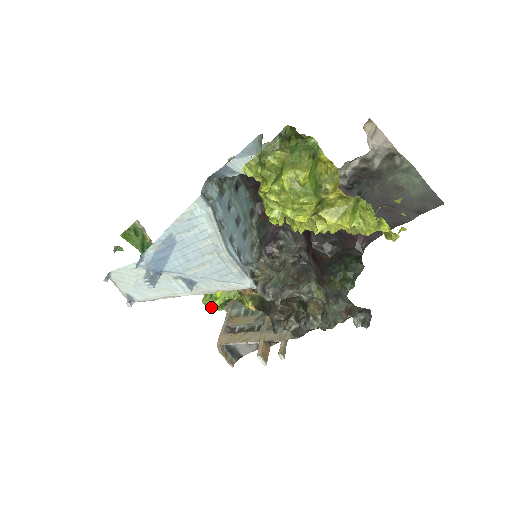
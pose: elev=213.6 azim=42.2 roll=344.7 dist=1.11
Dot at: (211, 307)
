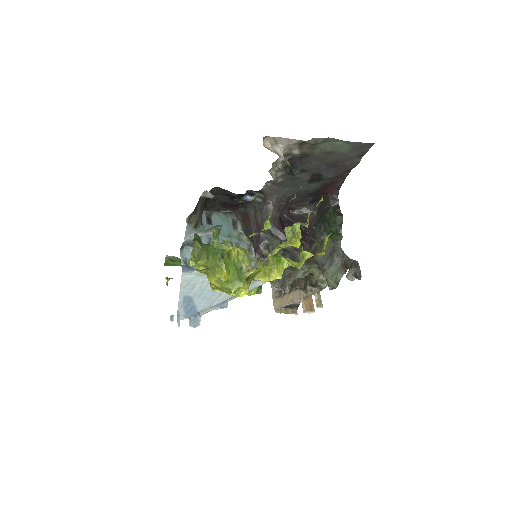
Dot at: occluded
